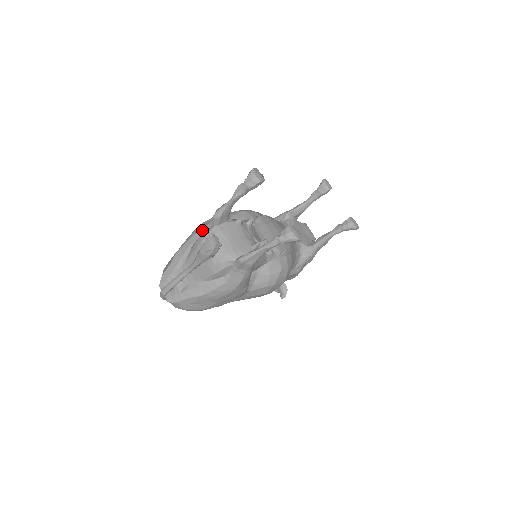
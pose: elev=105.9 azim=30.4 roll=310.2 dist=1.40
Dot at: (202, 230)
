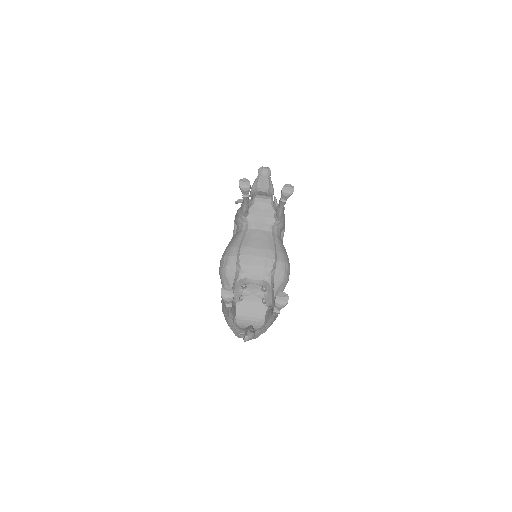
Dot at: occluded
